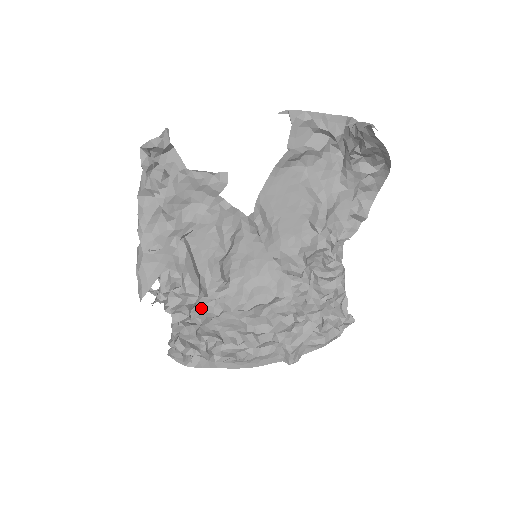
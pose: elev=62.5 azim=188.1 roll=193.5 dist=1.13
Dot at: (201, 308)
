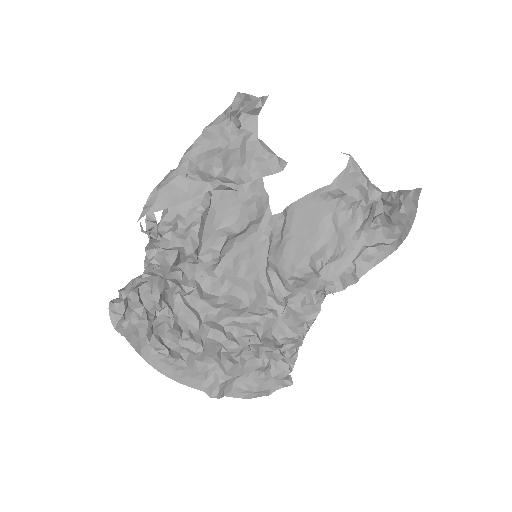
Dot at: (179, 272)
